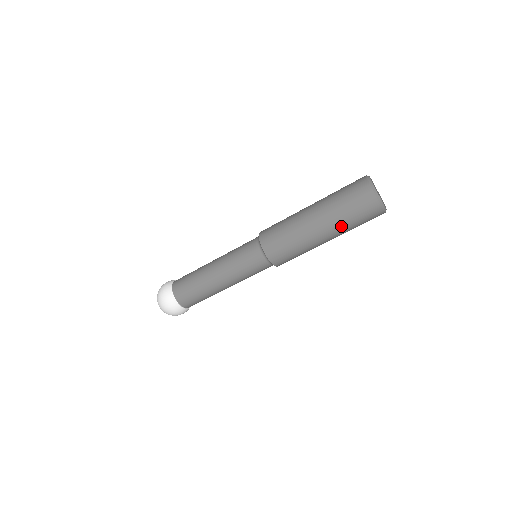
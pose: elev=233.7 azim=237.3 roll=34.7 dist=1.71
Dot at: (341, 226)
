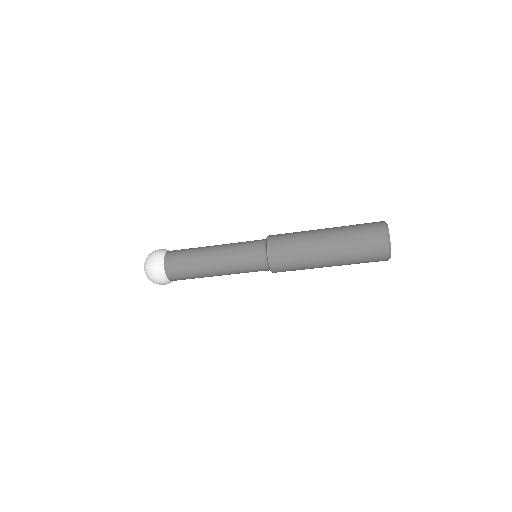
Dot at: occluded
